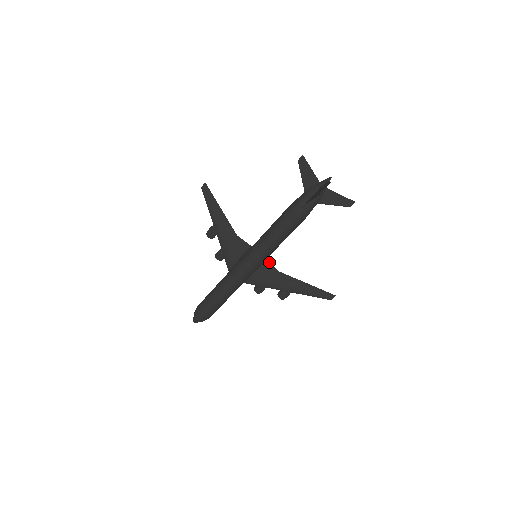
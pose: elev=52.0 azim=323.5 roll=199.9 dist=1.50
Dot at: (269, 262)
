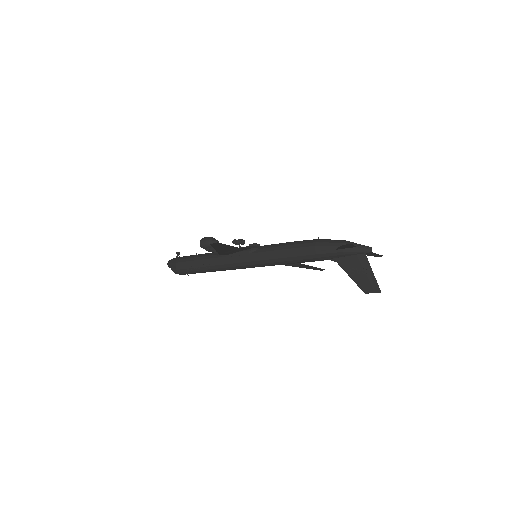
Dot at: occluded
